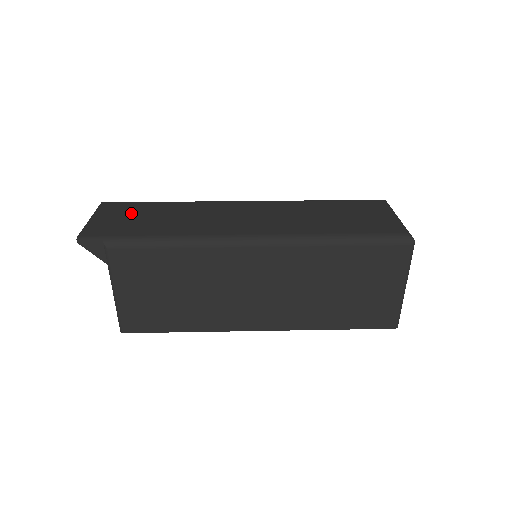
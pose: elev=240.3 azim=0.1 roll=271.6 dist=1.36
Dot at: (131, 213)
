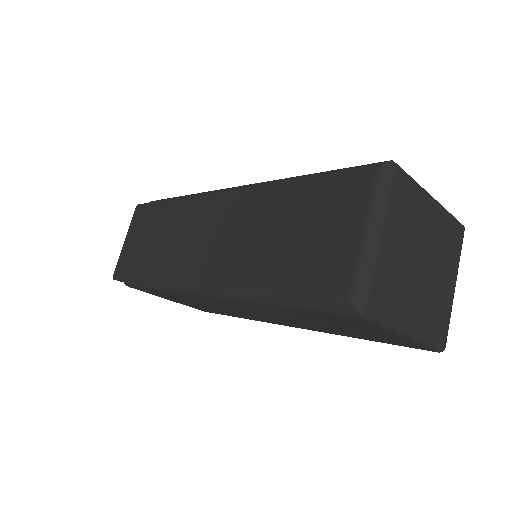
Dot at: (144, 230)
